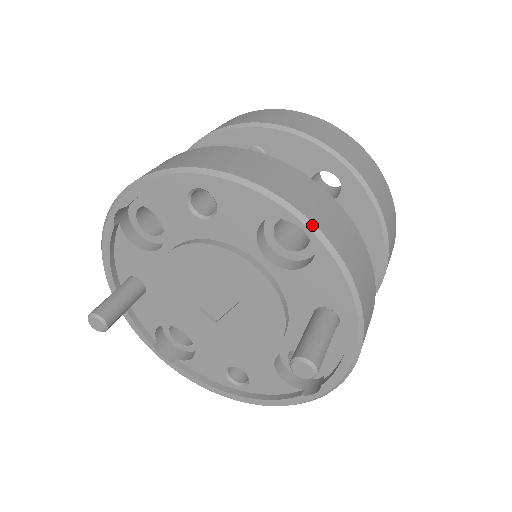
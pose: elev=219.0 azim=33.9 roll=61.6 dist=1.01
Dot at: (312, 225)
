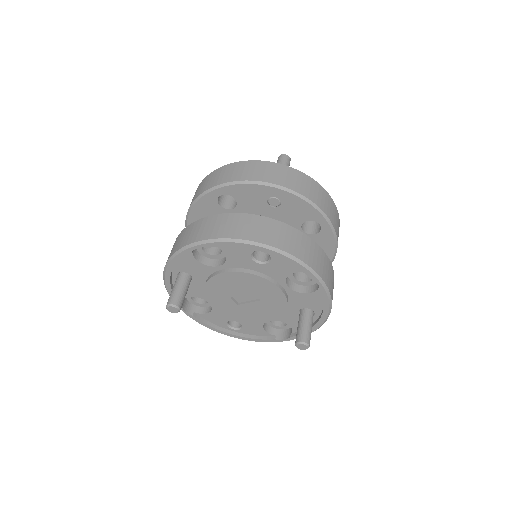
Dot at: (323, 282)
